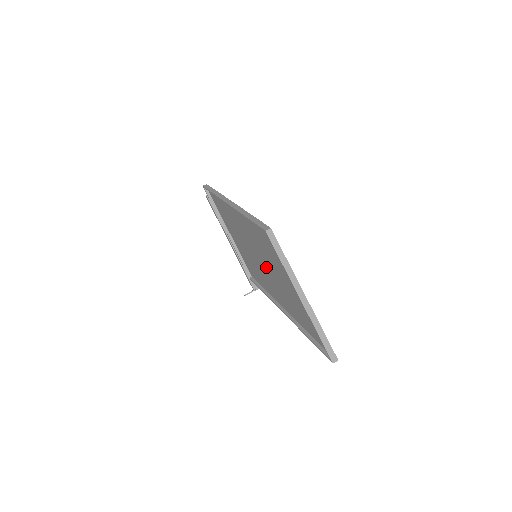
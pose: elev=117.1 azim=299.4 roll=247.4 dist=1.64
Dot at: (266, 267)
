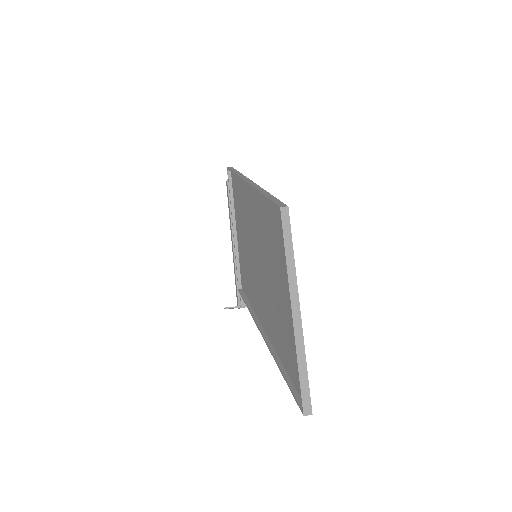
Dot at: (263, 270)
